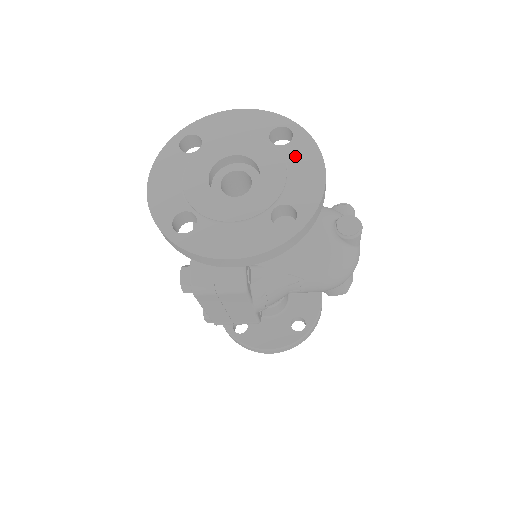
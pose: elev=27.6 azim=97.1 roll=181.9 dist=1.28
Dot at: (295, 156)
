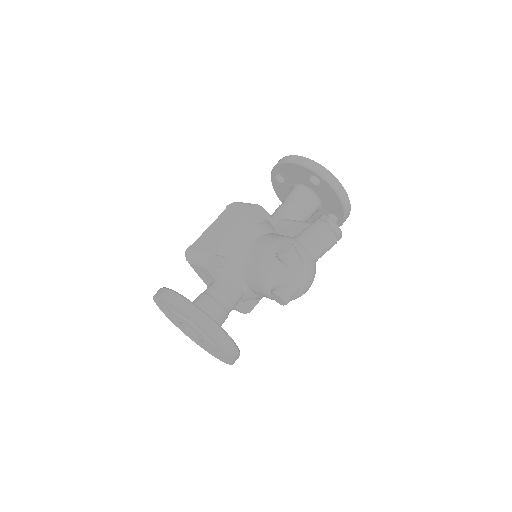
Dot at: (206, 335)
